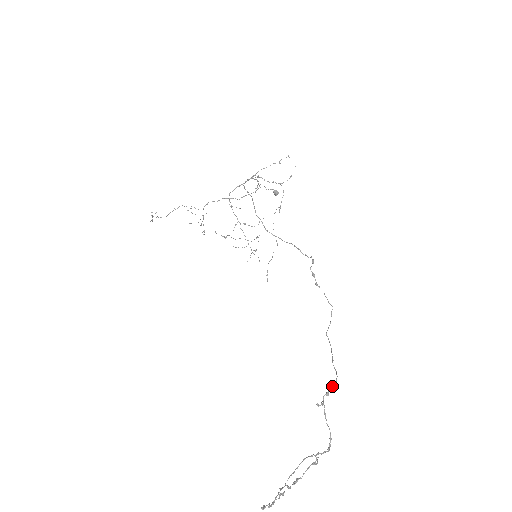
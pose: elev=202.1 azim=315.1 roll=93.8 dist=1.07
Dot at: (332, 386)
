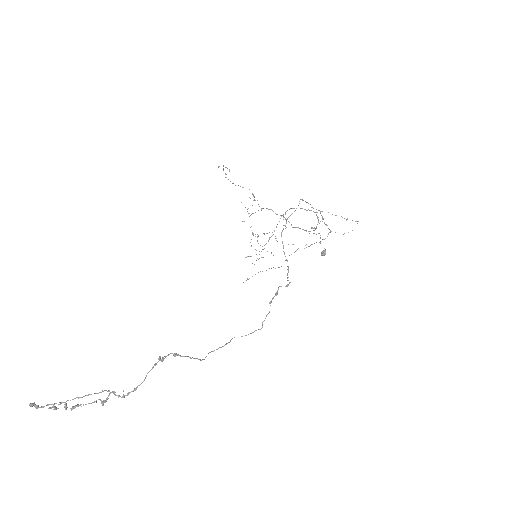
Dot at: (186, 356)
